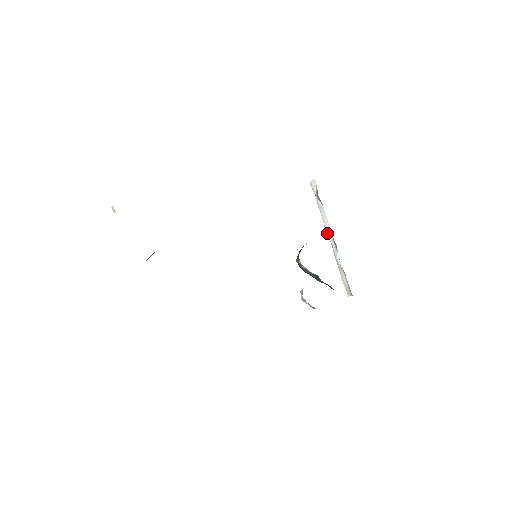
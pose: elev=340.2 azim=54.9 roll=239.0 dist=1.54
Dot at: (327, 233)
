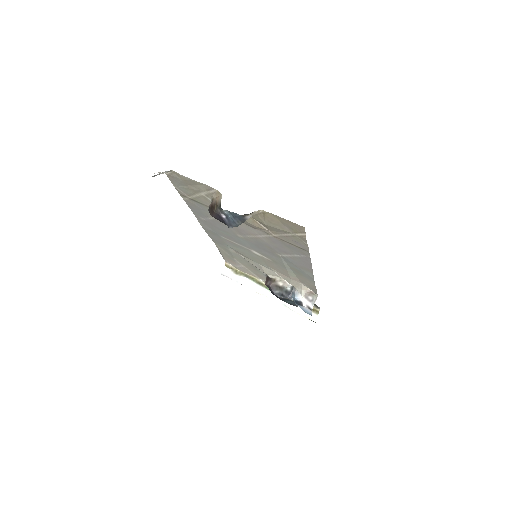
Dot at: (262, 294)
